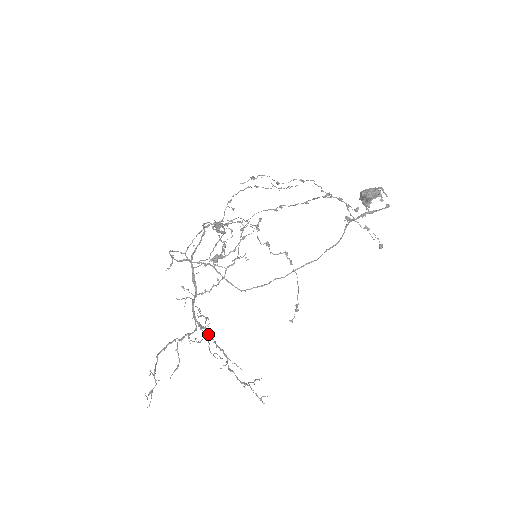
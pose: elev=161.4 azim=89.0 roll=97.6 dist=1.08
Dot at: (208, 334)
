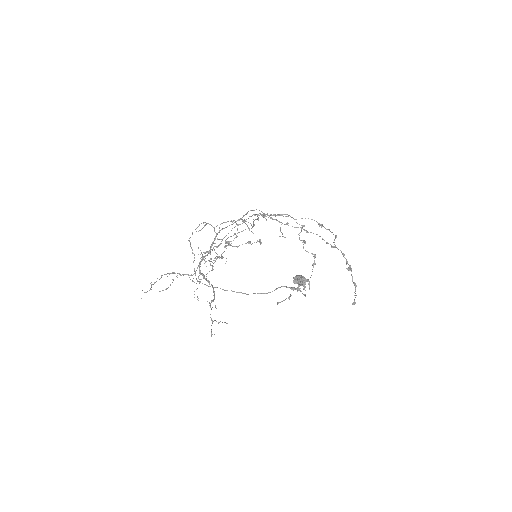
Dot at: (206, 280)
